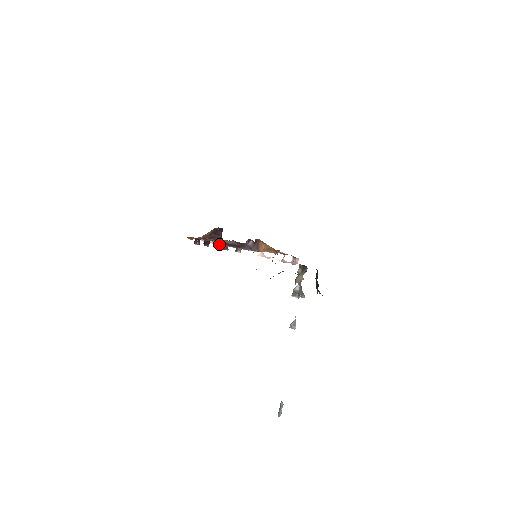
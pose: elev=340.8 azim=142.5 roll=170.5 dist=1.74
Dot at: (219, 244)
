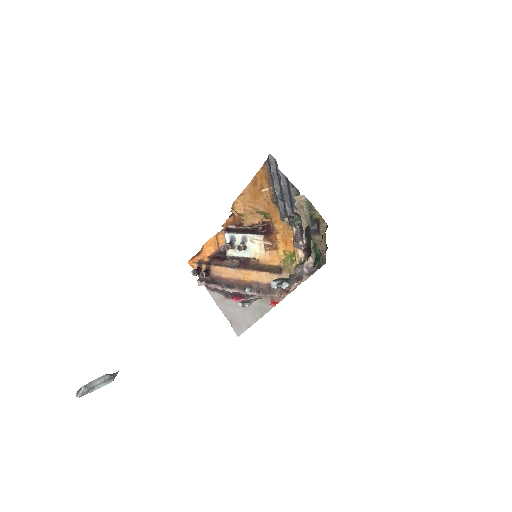
Dot at: (228, 231)
